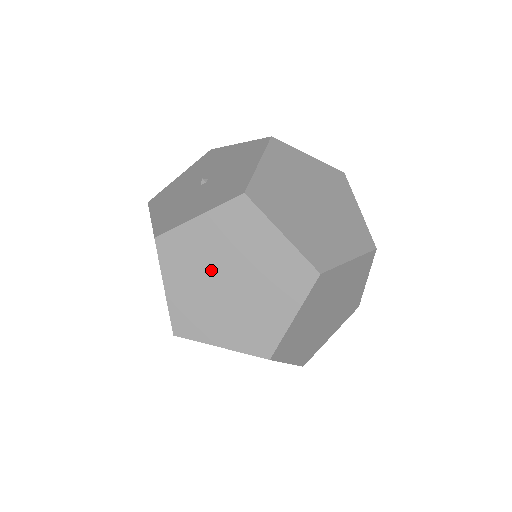
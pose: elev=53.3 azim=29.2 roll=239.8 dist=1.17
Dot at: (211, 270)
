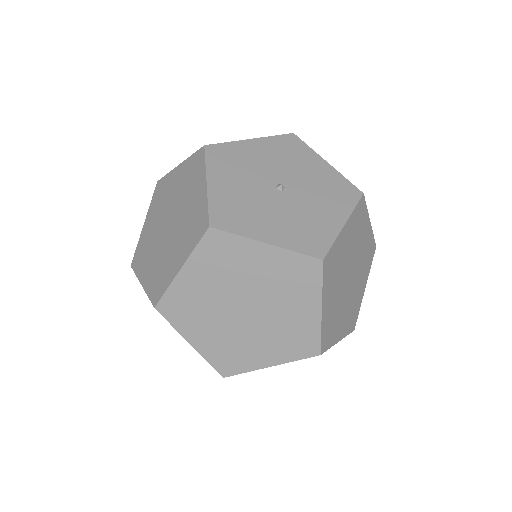
Dot at: (237, 289)
